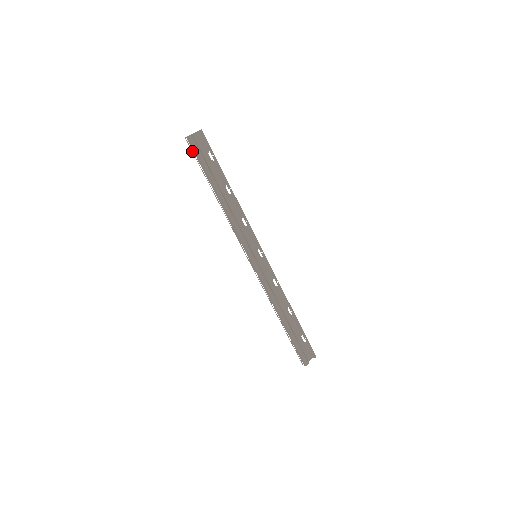
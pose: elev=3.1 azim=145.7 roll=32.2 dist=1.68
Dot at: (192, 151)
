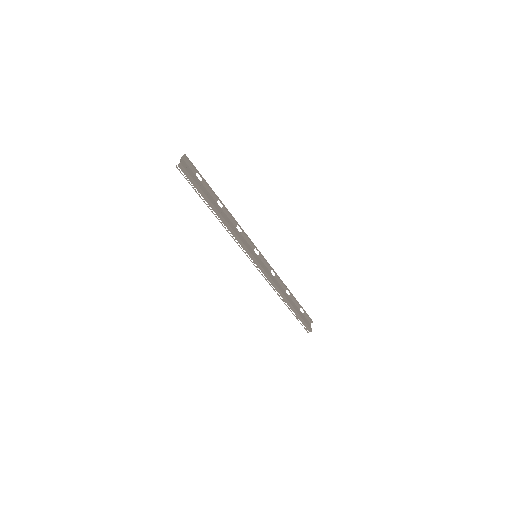
Dot at: occluded
